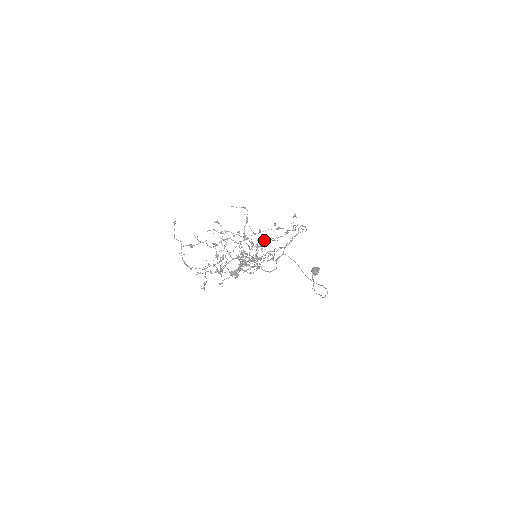
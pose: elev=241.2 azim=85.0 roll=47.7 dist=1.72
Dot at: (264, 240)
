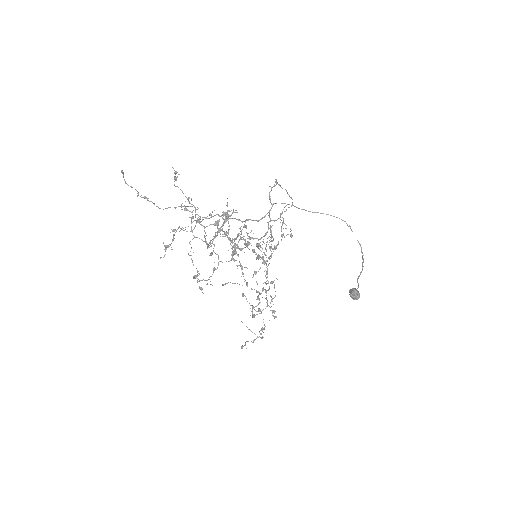
Dot at: (265, 261)
